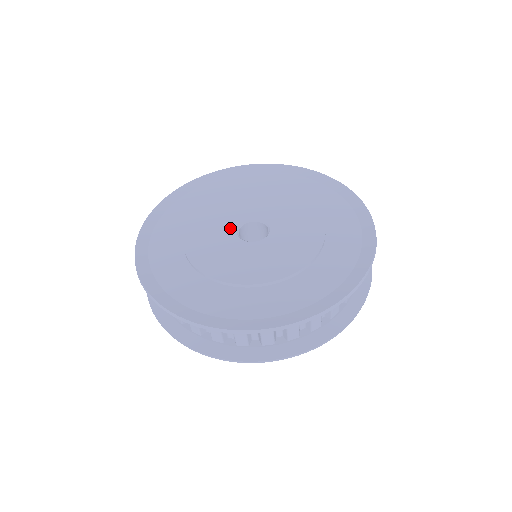
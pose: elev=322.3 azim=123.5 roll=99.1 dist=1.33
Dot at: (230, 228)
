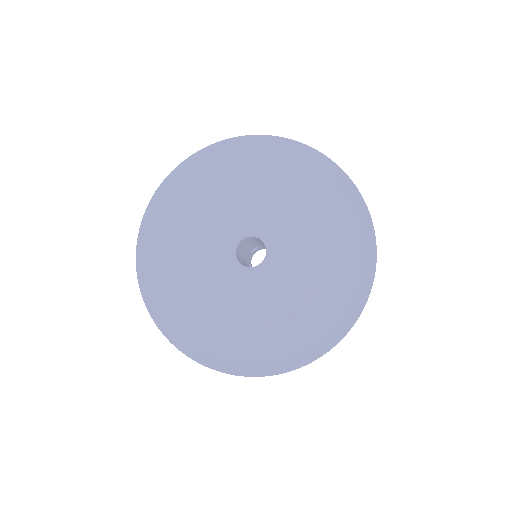
Dot at: (231, 238)
